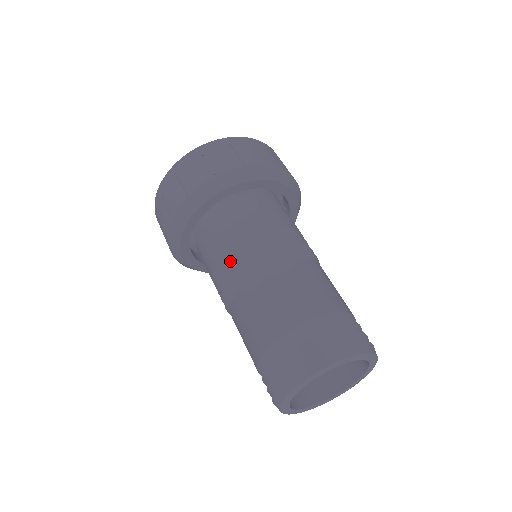
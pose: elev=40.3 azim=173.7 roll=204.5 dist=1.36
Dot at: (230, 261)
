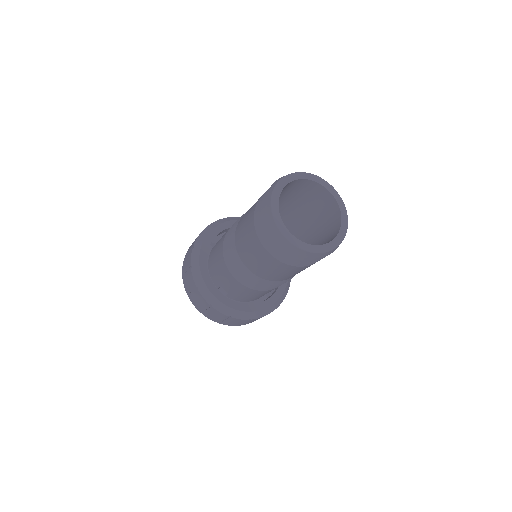
Dot at: (226, 255)
